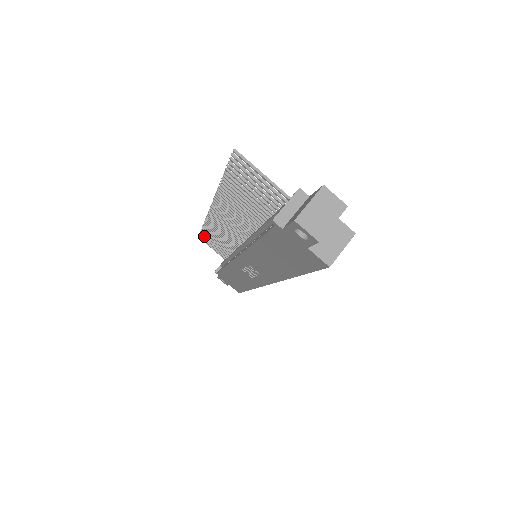
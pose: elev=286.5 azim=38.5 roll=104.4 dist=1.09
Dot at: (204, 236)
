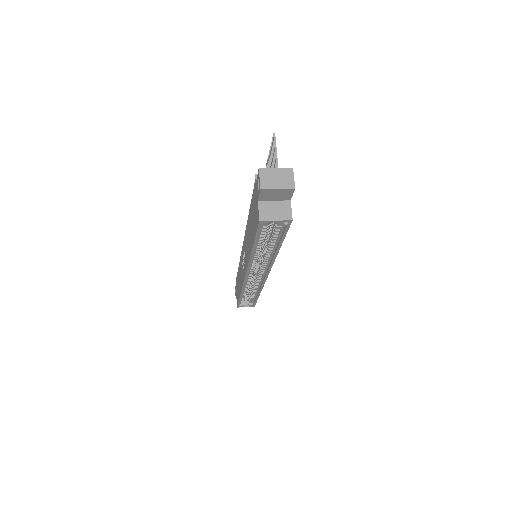
Dot at: occluded
